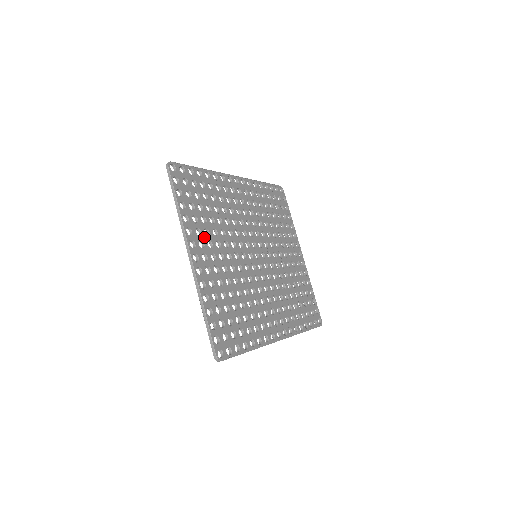
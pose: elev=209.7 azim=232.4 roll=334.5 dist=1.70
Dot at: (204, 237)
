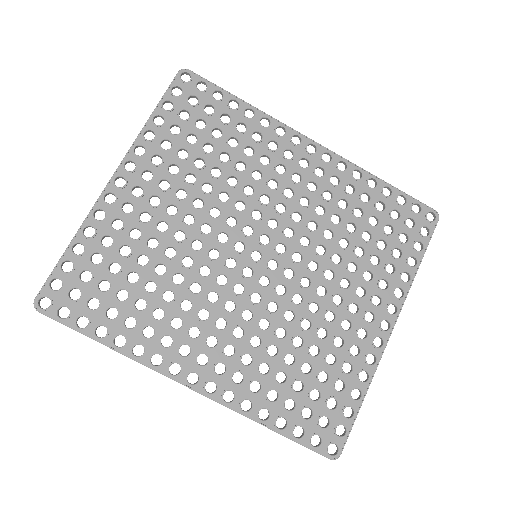
Dot at: (162, 171)
